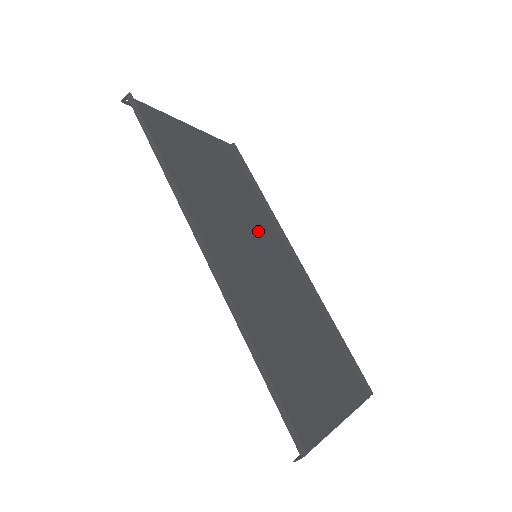
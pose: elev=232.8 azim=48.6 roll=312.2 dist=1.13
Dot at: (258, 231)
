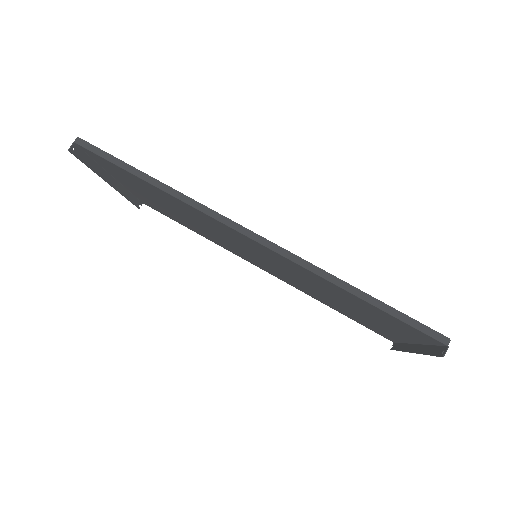
Dot at: (232, 247)
